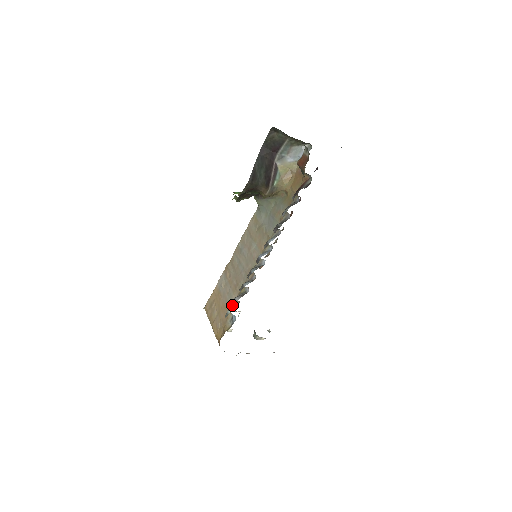
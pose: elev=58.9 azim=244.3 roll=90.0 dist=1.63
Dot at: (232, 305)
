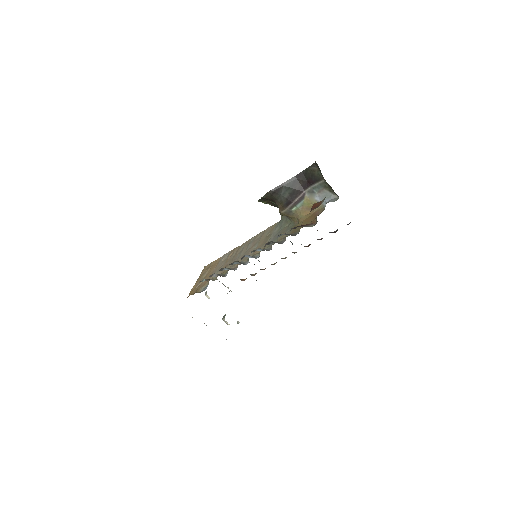
Dot at: (213, 278)
